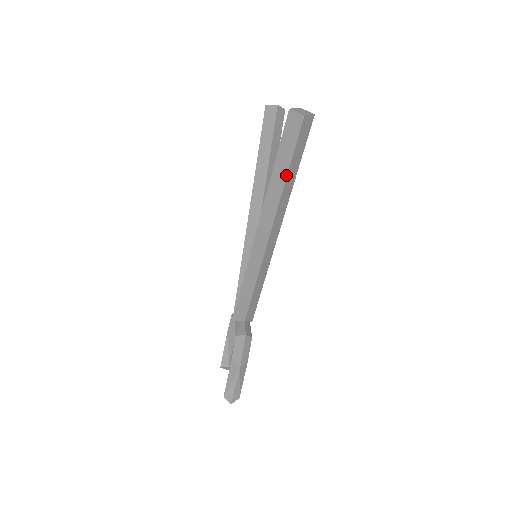
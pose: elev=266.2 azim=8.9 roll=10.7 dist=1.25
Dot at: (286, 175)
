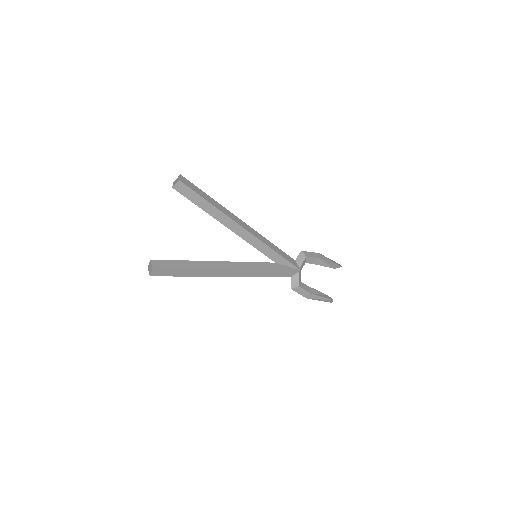
Dot at: (187, 276)
